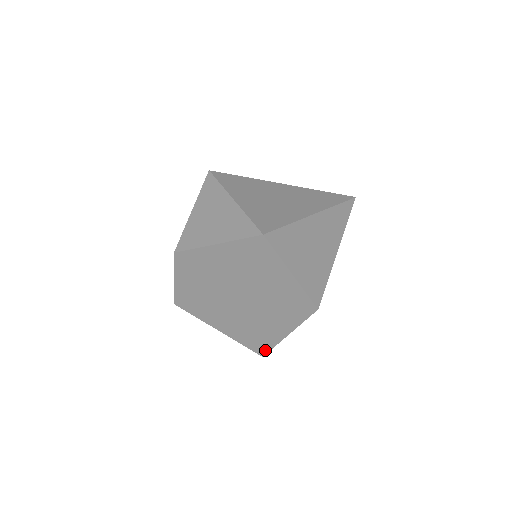
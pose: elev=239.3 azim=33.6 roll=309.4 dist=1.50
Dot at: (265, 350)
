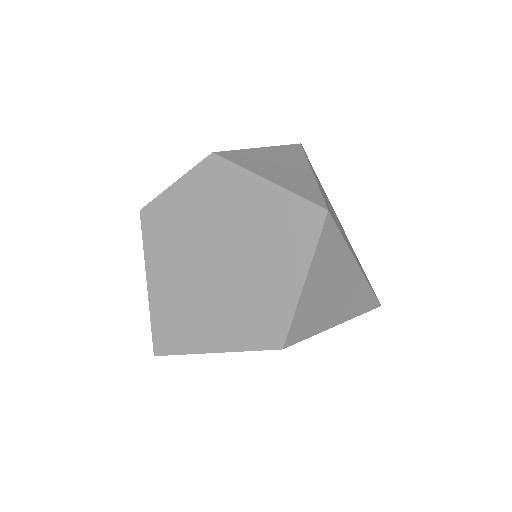
Dot at: (167, 350)
